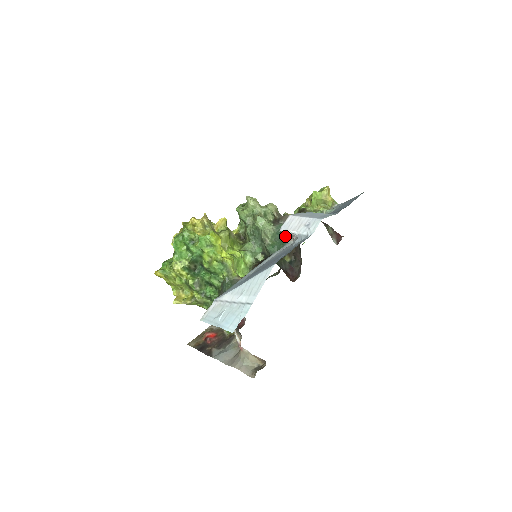
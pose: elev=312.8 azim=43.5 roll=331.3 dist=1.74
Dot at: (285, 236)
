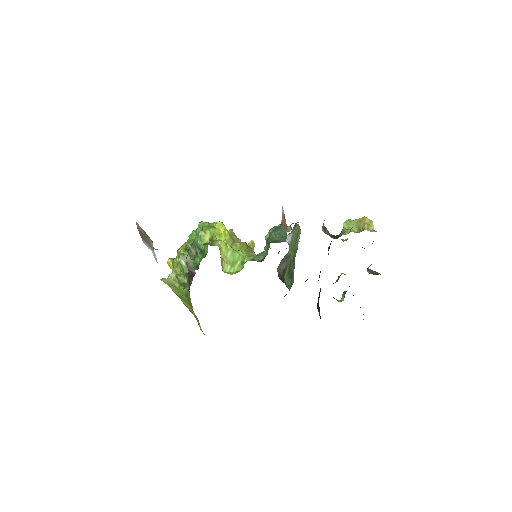
Dot at: (286, 230)
